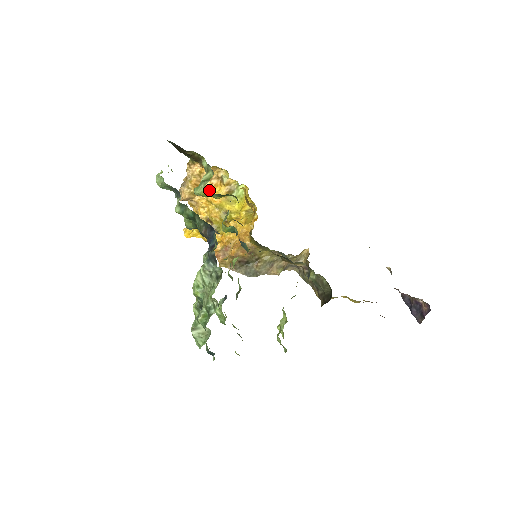
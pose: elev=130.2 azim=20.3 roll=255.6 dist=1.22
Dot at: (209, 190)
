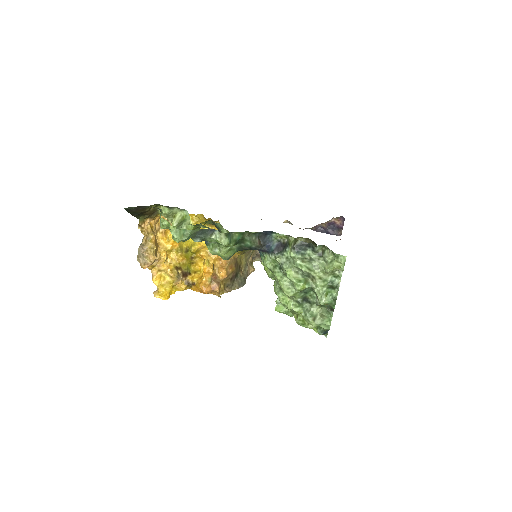
Dot at: (194, 227)
